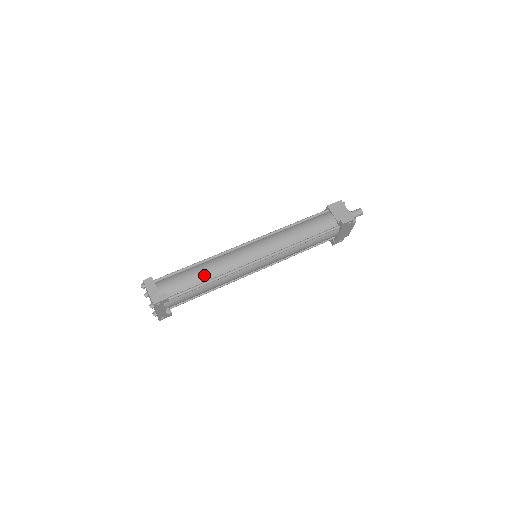
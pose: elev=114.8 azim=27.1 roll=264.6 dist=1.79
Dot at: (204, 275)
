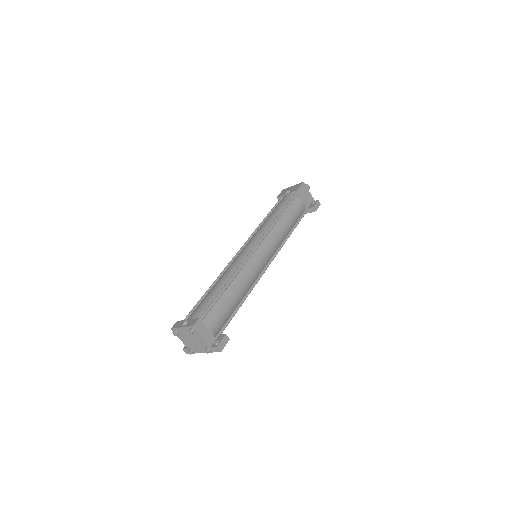
Dot at: (238, 297)
